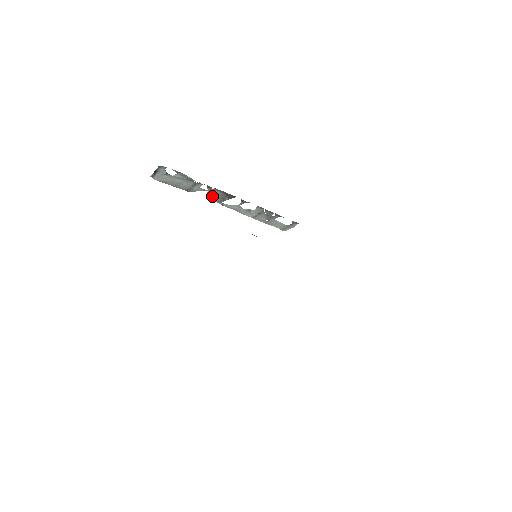
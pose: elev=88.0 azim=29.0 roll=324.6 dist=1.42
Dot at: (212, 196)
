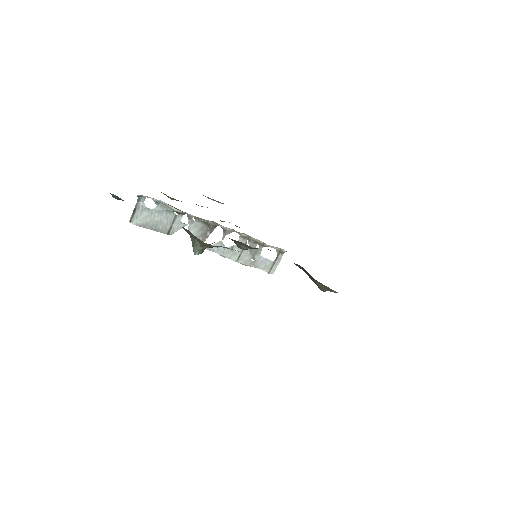
Dot at: (193, 234)
